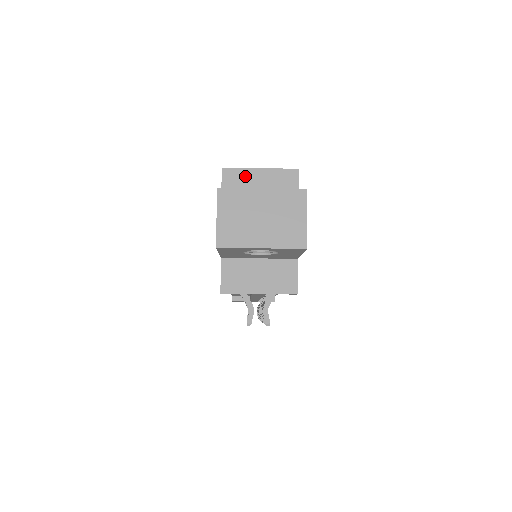
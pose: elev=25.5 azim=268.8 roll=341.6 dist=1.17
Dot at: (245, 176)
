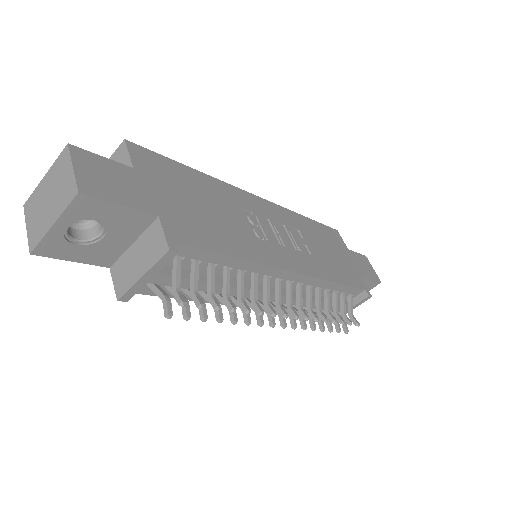
Dot at: occluded
